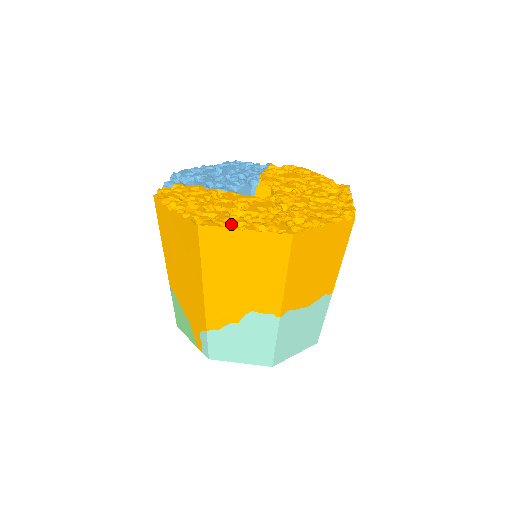
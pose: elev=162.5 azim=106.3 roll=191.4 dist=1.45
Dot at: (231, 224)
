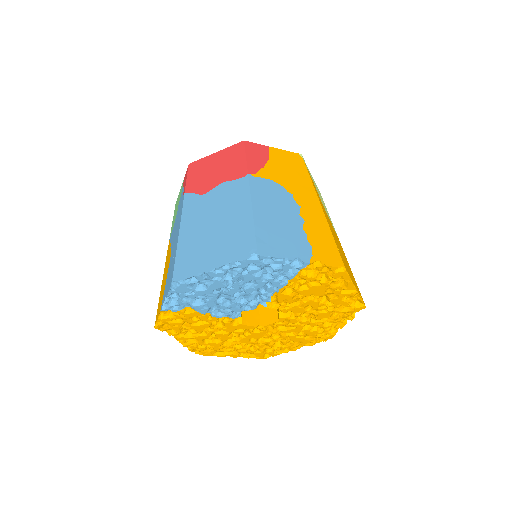
Dot at: (222, 351)
